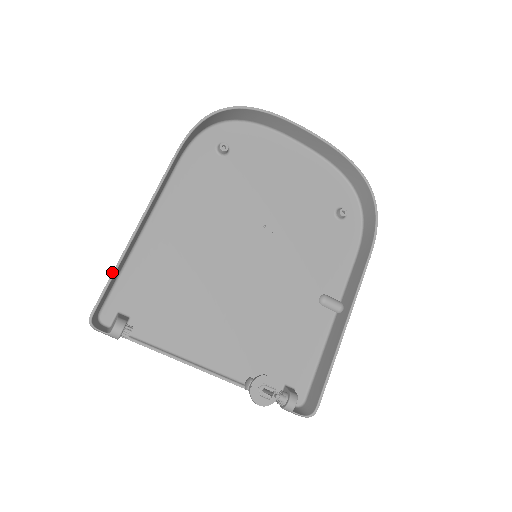
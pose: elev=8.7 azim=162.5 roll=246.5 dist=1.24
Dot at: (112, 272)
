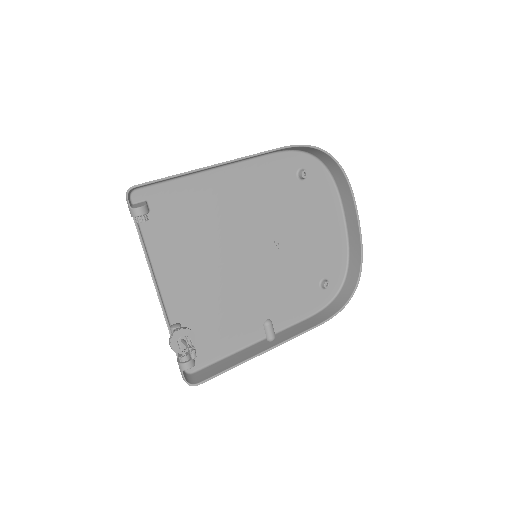
Dot at: (174, 175)
